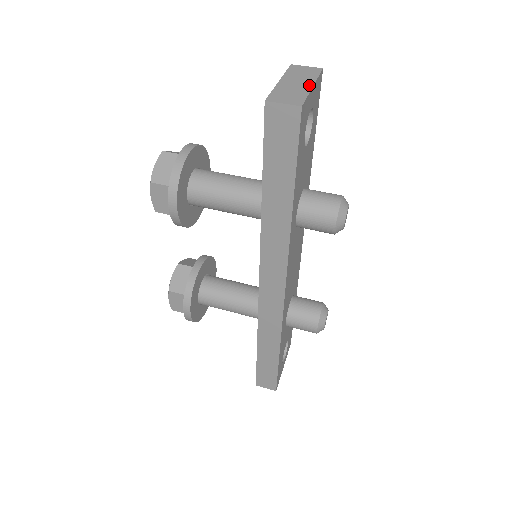
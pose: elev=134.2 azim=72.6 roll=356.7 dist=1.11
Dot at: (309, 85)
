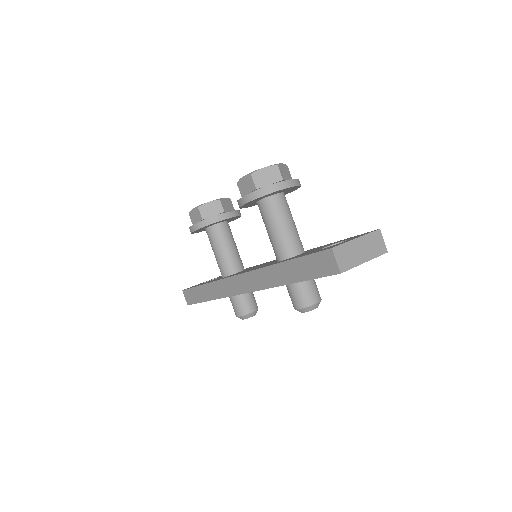
Dot at: (364, 259)
